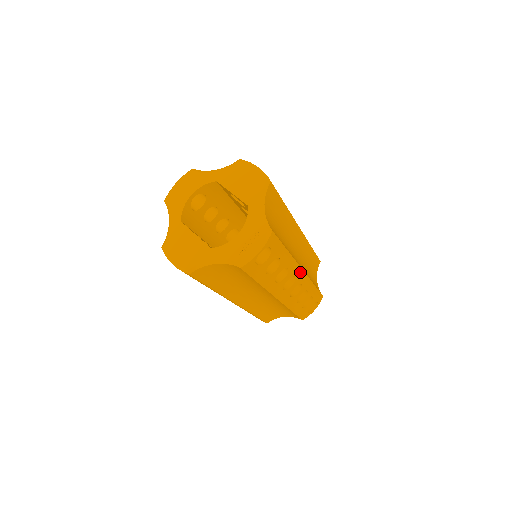
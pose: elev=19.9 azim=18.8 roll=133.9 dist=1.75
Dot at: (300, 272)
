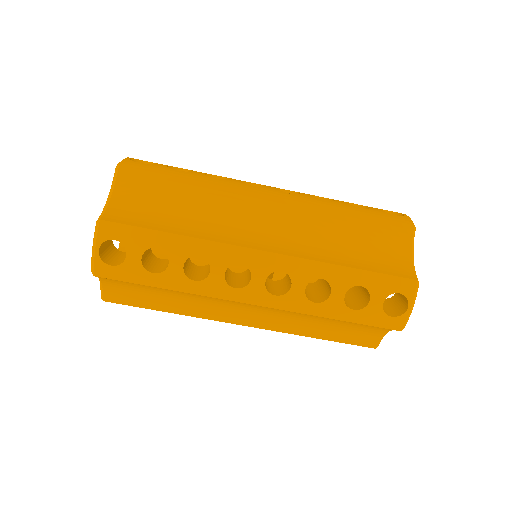
Dot at: occluded
